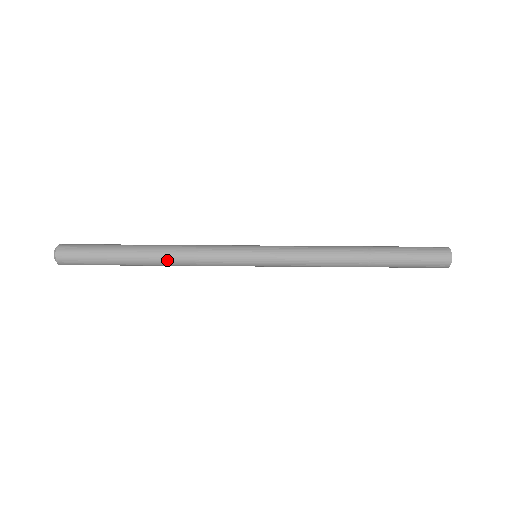
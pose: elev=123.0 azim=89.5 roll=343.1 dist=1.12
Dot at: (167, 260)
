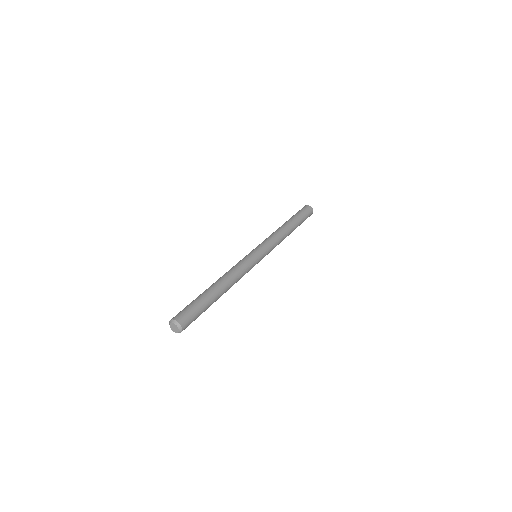
Dot at: occluded
